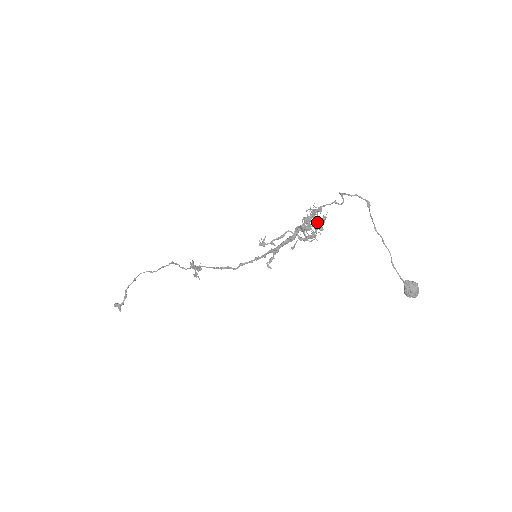
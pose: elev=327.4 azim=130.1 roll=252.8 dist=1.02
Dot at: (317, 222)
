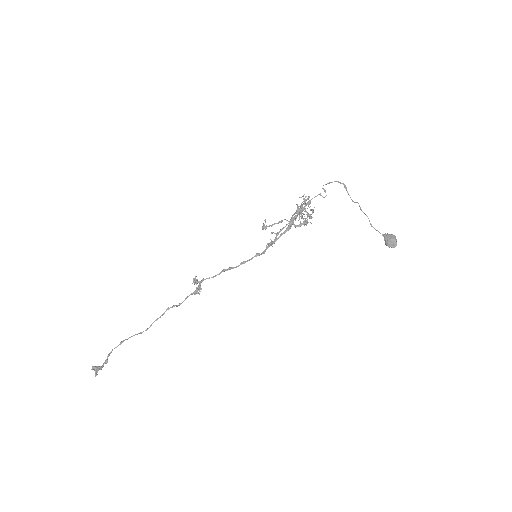
Dot at: (307, 214)
